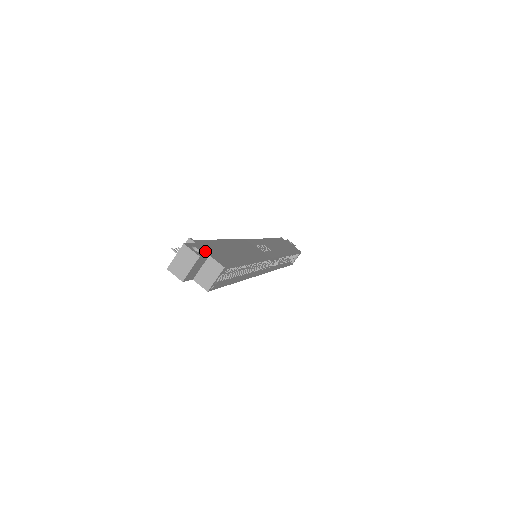
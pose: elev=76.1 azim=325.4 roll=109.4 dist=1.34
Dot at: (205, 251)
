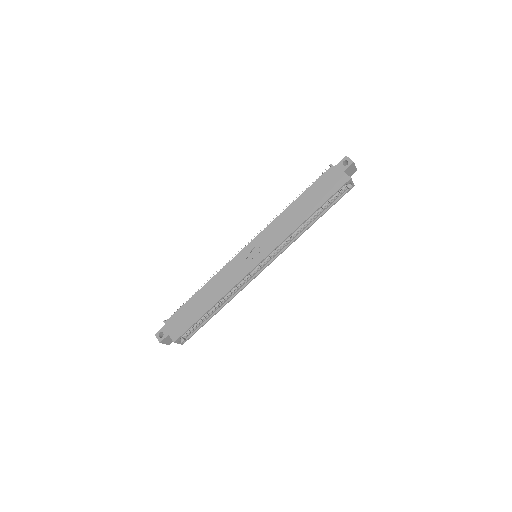
Dot at: (168, 331)
